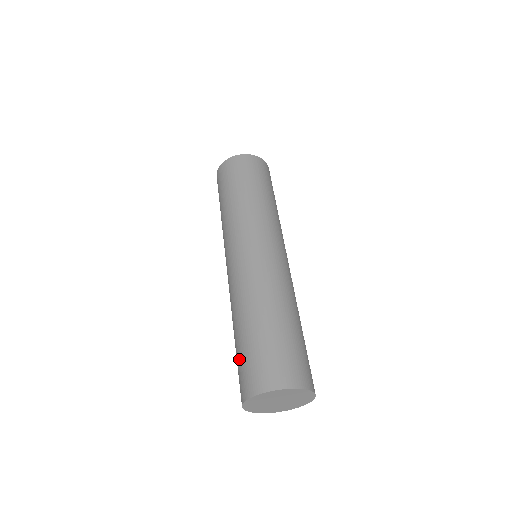
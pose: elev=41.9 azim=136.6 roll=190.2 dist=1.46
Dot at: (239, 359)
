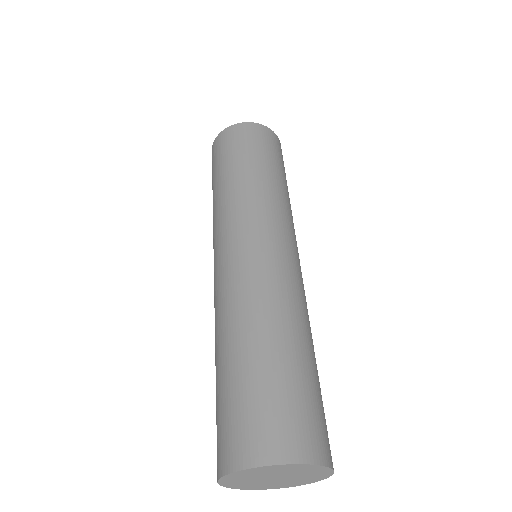
Dot at: (238, 396)
